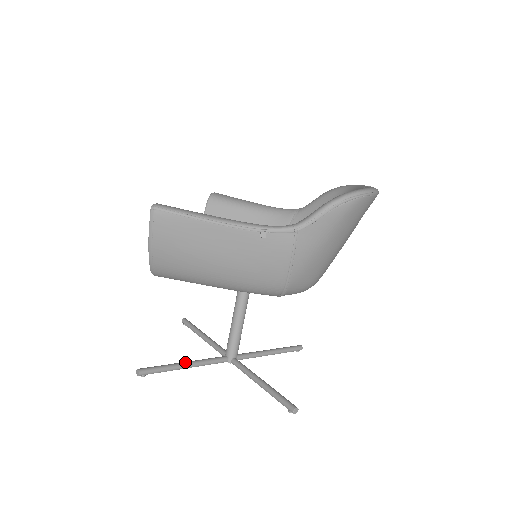
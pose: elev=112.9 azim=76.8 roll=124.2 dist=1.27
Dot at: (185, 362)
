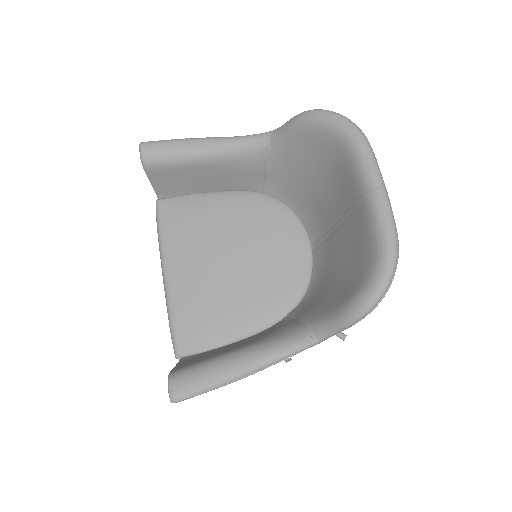
Dot at: occluded
